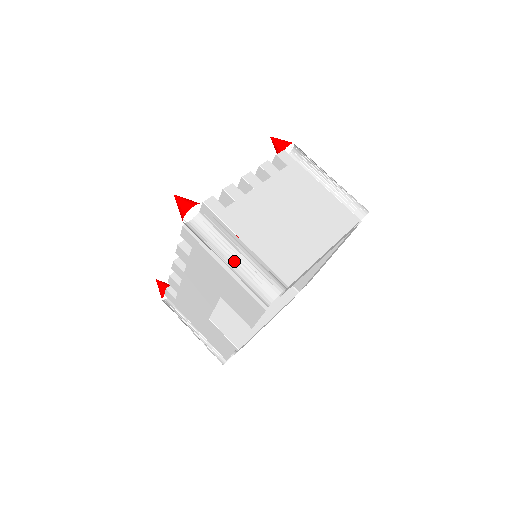
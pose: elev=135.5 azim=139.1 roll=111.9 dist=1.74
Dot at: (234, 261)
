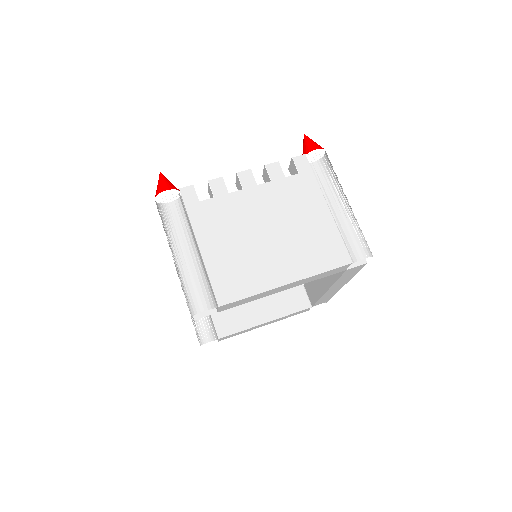
Dot at: occluded
